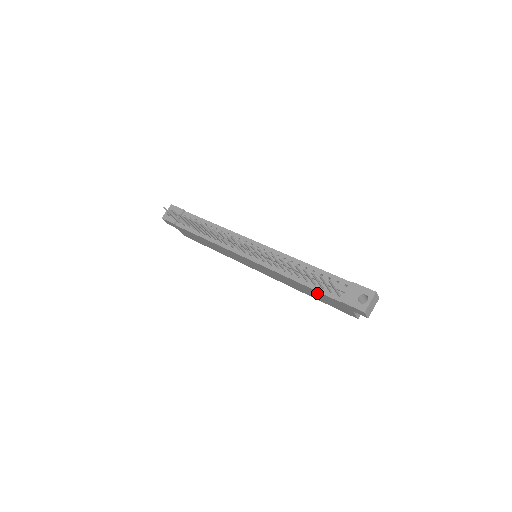
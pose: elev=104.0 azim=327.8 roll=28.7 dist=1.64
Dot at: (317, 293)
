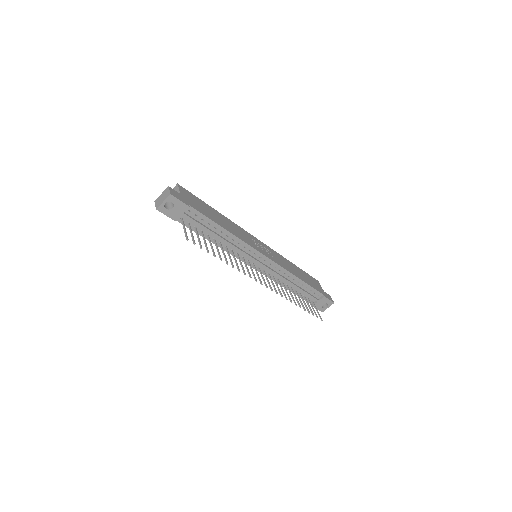
Dot at: occluded
